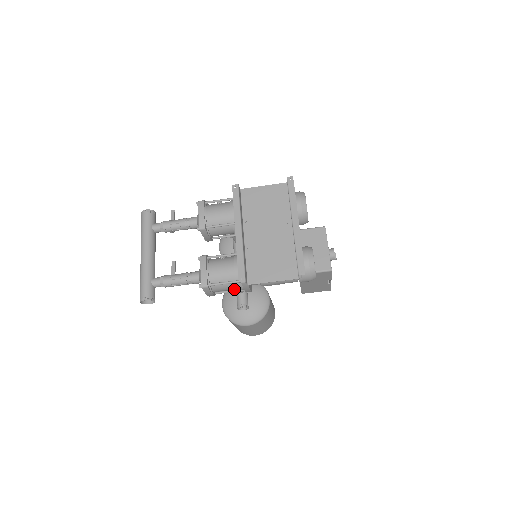
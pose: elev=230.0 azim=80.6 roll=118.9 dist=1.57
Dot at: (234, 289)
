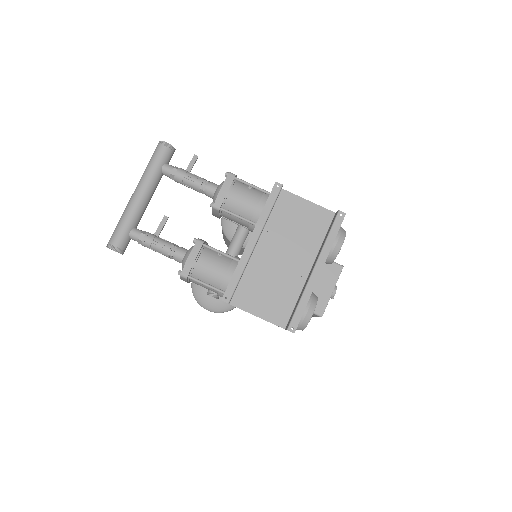
Dot at: (213, 291)
